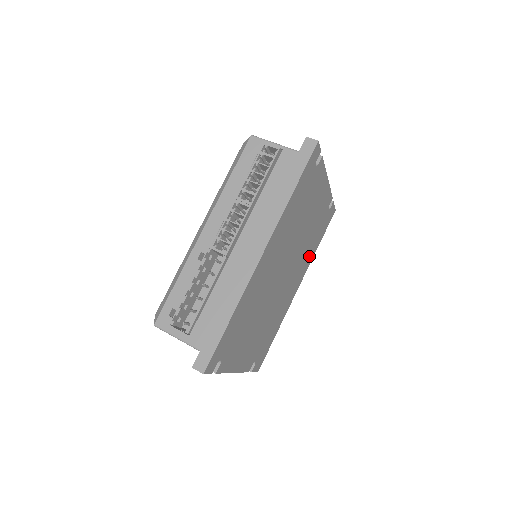
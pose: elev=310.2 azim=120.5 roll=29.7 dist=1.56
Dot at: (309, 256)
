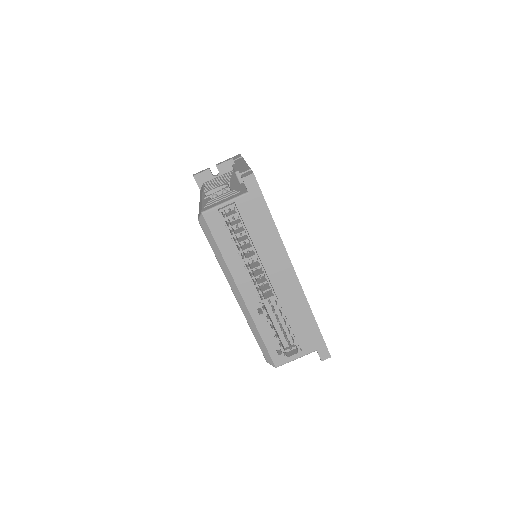
Dot at: occluded
